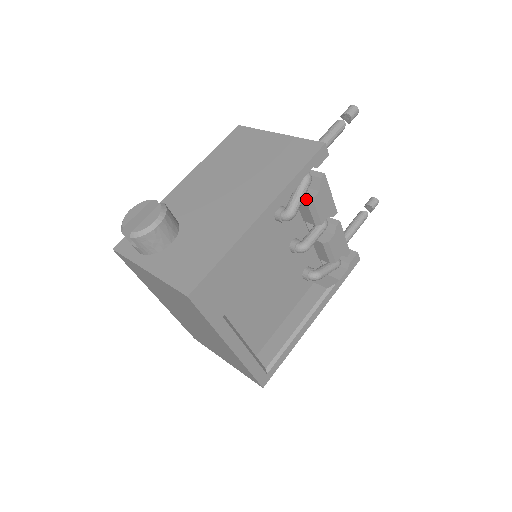
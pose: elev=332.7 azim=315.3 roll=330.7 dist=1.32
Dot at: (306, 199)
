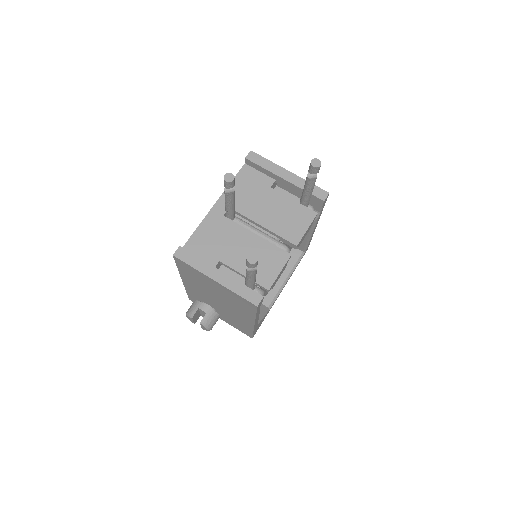
Dot at: occluded
